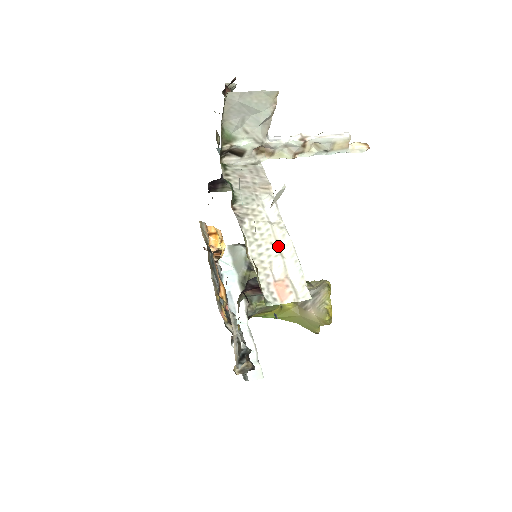
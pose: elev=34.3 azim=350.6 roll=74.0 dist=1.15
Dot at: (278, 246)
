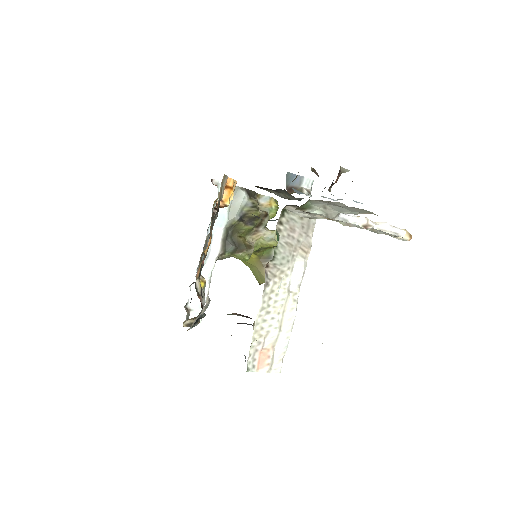
Dot at: (282, 318)
